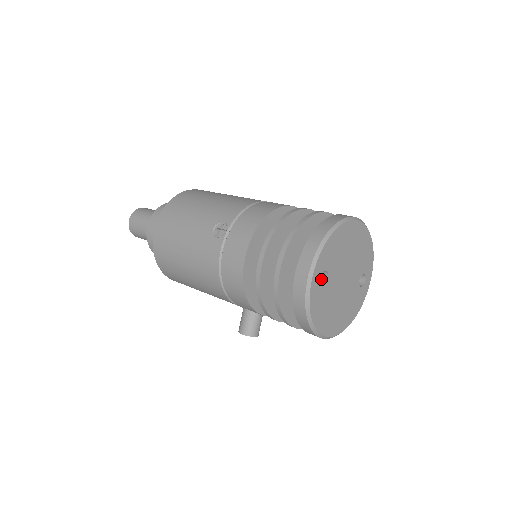
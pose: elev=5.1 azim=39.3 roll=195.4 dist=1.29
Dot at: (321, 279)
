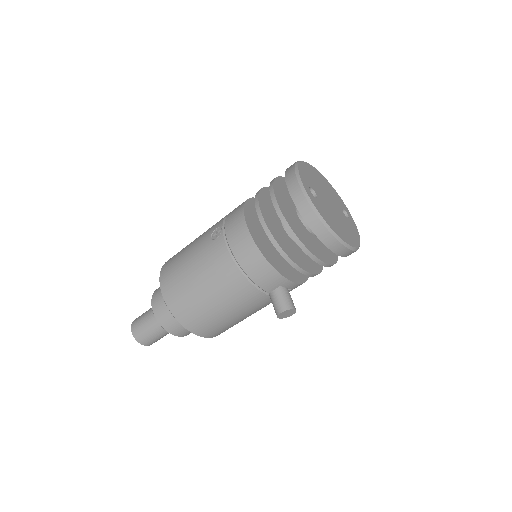
Dot at: occluded
